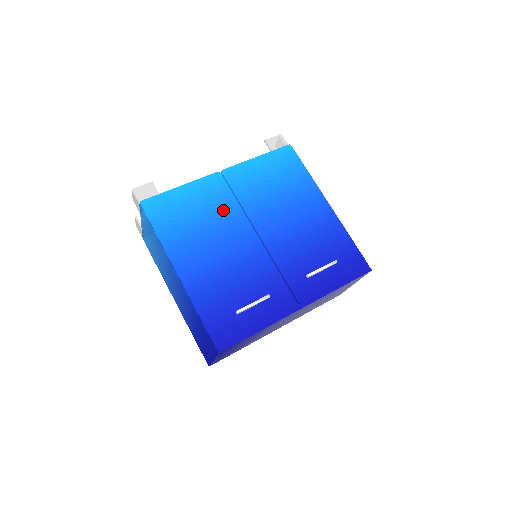
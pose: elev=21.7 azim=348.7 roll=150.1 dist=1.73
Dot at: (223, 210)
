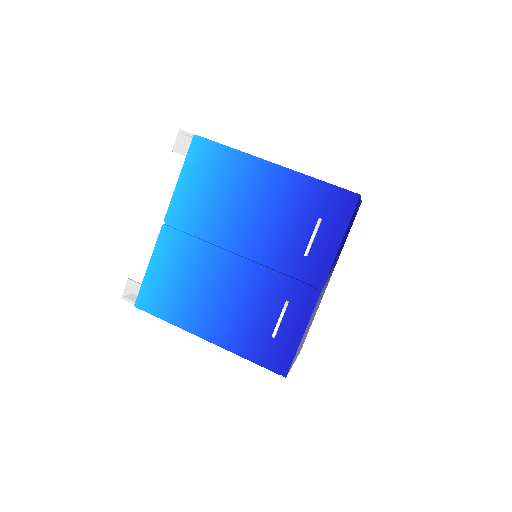
Dot at: (194, 256)
